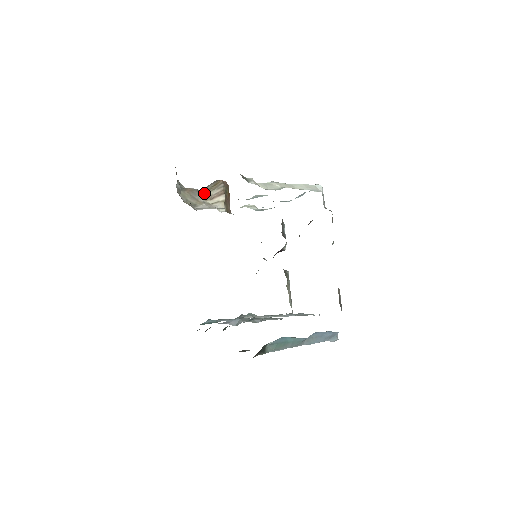
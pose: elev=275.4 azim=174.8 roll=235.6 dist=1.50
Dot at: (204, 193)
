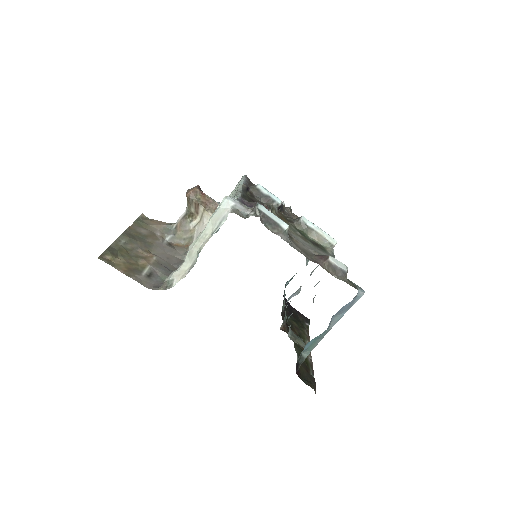
Dot at: (189, 216)
